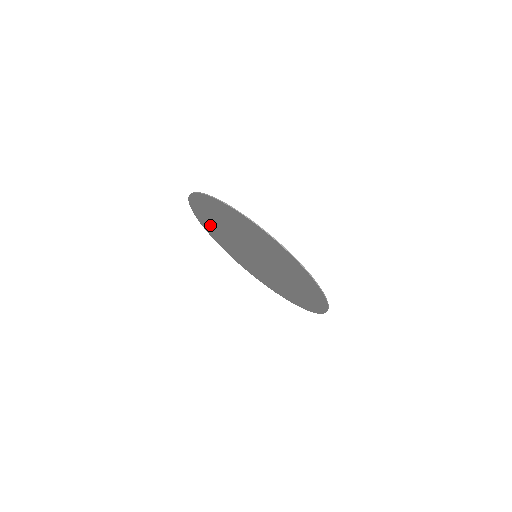
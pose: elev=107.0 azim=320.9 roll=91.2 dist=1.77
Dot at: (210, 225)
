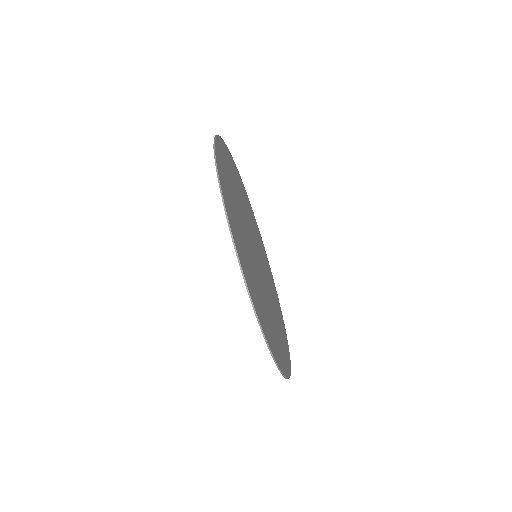
Dot at: occluded
